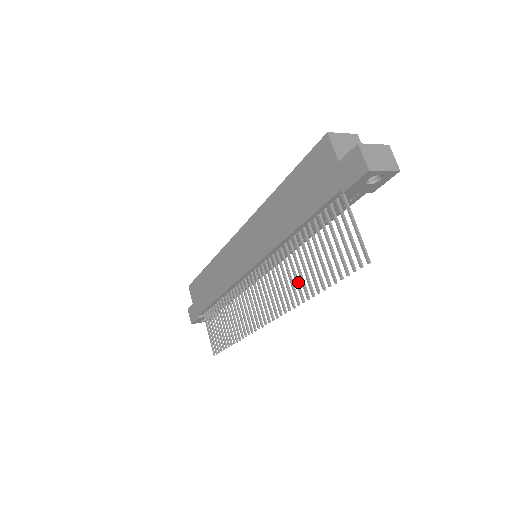
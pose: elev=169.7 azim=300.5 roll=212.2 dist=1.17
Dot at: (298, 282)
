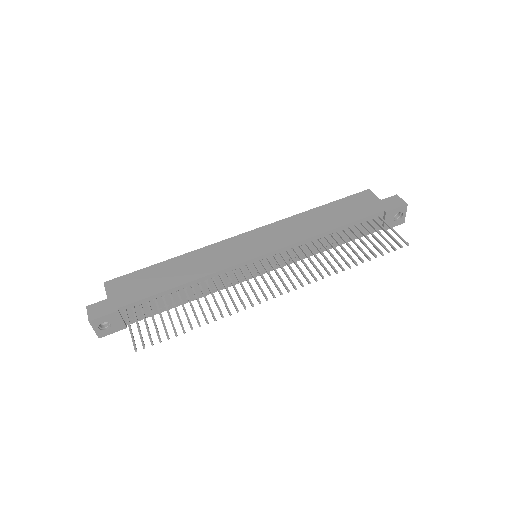
Dot at: (329, 262)
